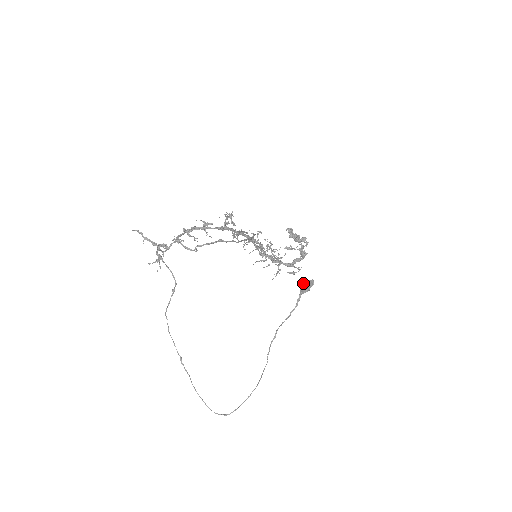
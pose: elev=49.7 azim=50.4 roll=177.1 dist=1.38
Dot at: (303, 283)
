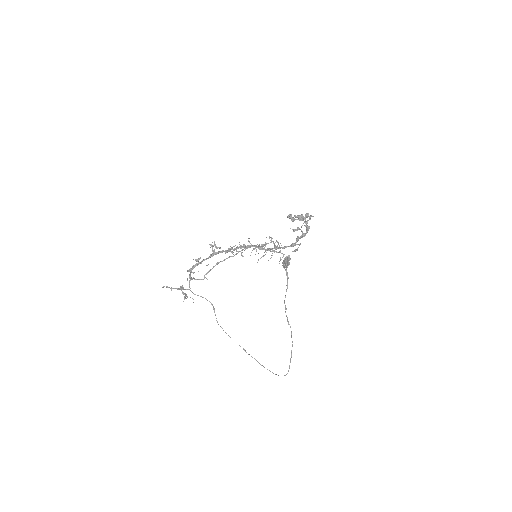
Dot at: (283, 261)
